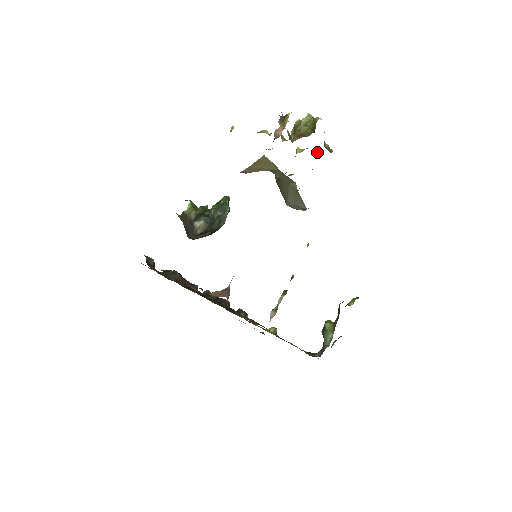
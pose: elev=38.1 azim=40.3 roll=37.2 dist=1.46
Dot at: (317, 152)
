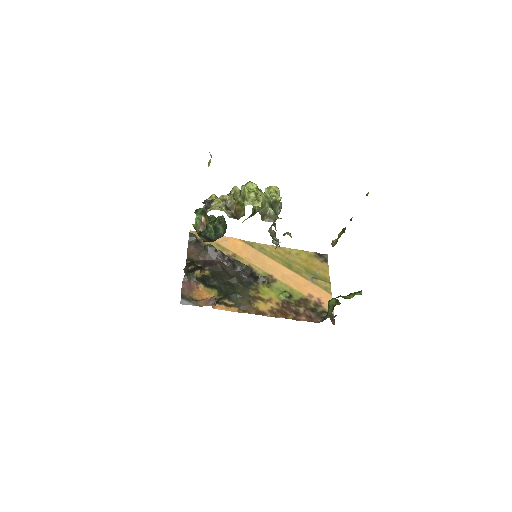
Dot at: (279, 201)
